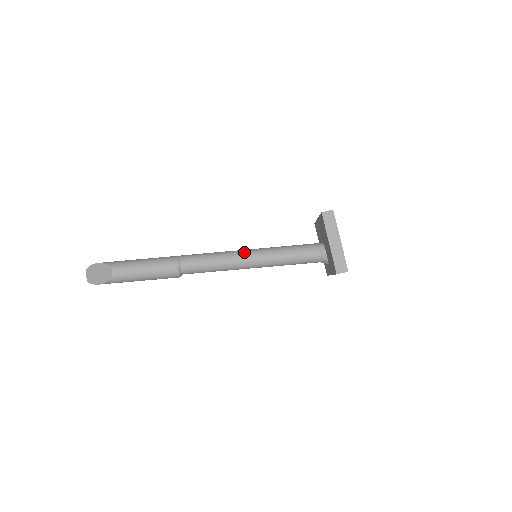
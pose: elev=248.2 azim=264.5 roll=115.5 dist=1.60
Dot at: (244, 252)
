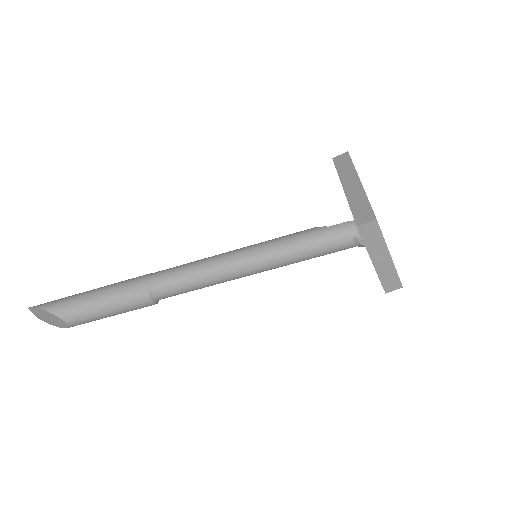
Dot at: (238, 263)
